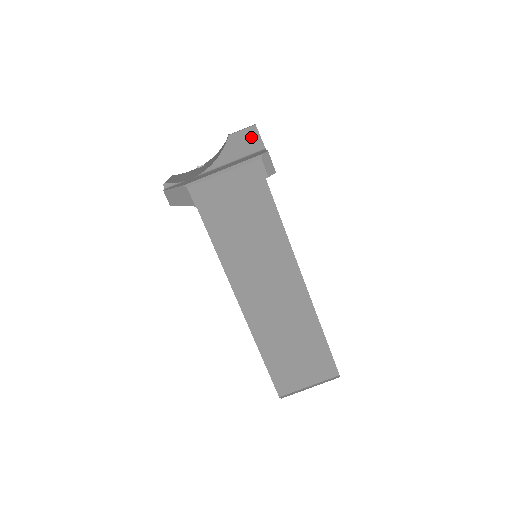
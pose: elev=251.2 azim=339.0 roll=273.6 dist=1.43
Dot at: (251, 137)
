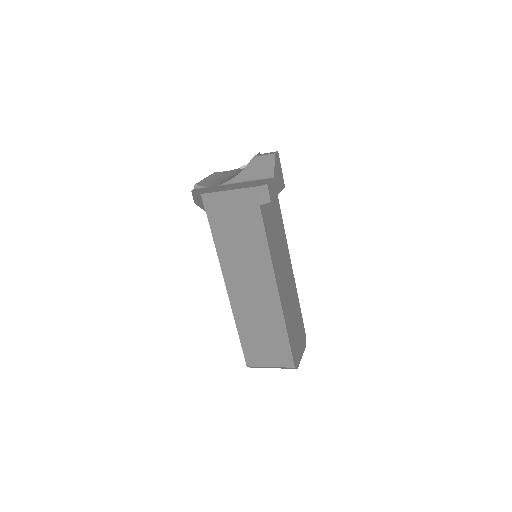
Dot at: (268, 164)
